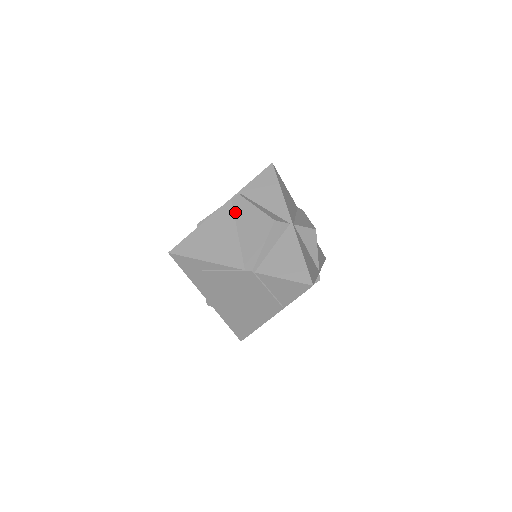
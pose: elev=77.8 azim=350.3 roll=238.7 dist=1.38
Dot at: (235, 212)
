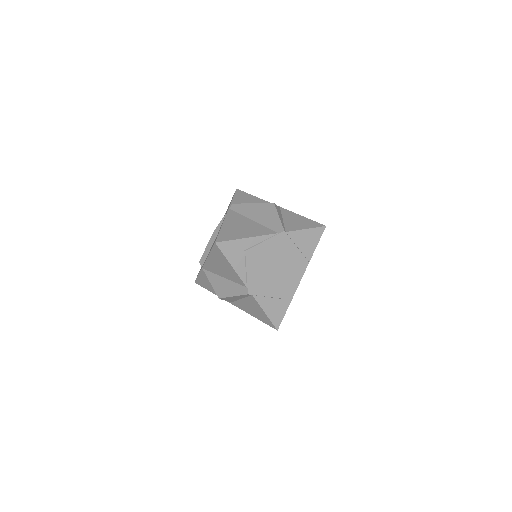
Dot at: (239, 212)
